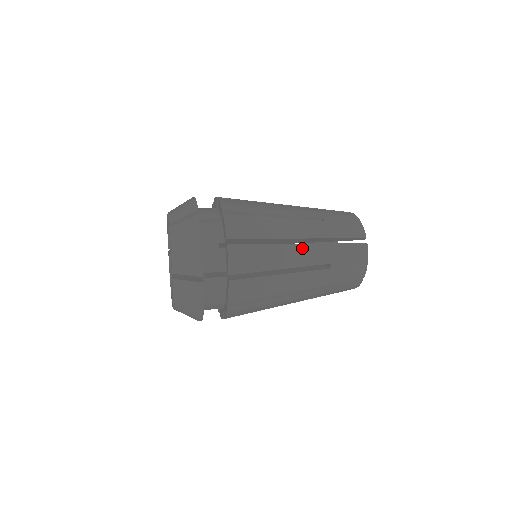
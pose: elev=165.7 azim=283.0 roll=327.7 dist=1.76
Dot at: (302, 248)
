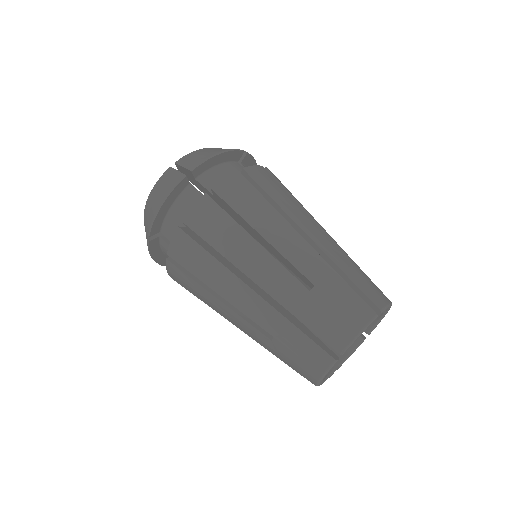
Dot at: occluded
